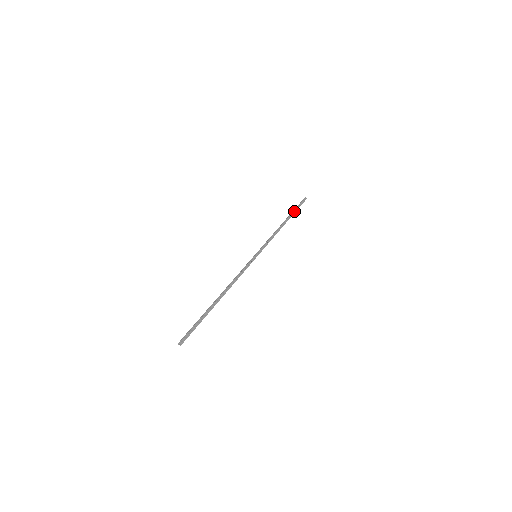
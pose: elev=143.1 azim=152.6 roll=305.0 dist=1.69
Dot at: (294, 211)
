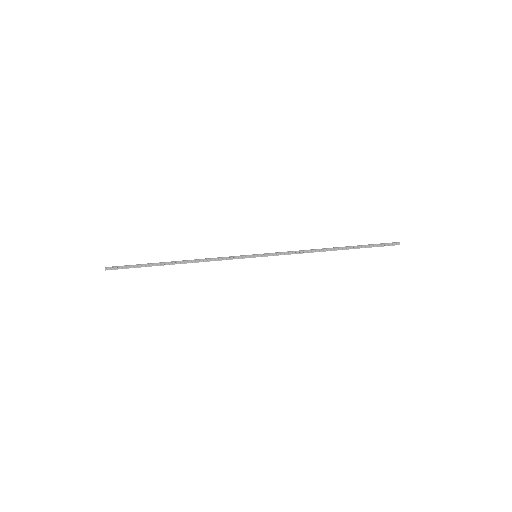
Dot at: (361, 246)
